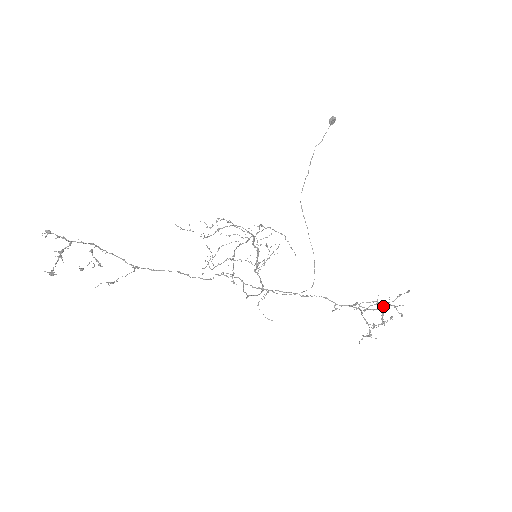
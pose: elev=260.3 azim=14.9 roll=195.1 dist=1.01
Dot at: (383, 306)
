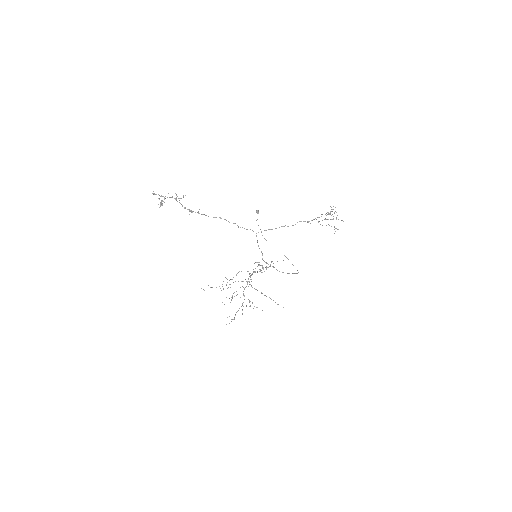
Dot at: occluded
